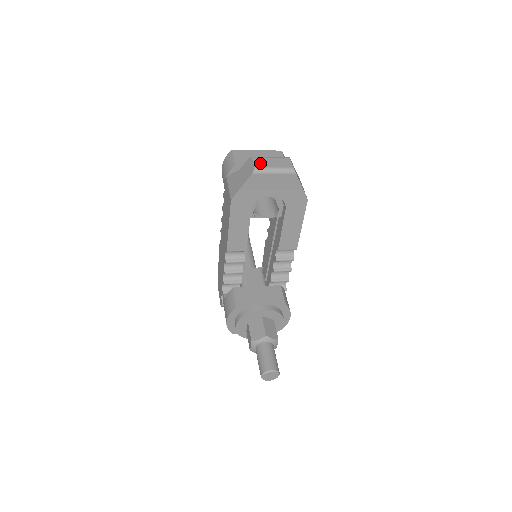
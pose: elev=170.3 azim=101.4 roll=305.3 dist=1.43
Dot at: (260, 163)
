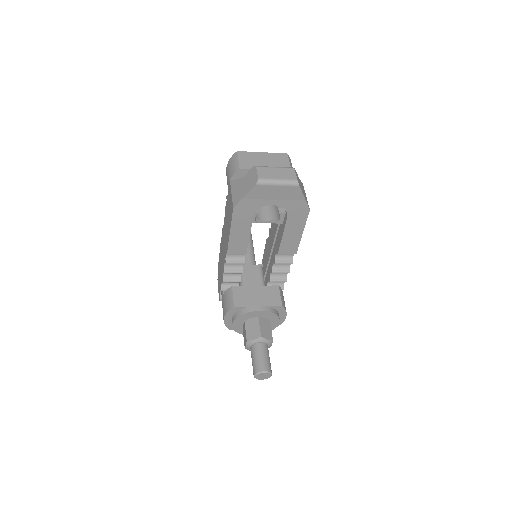
Dot at: (264, 174)
